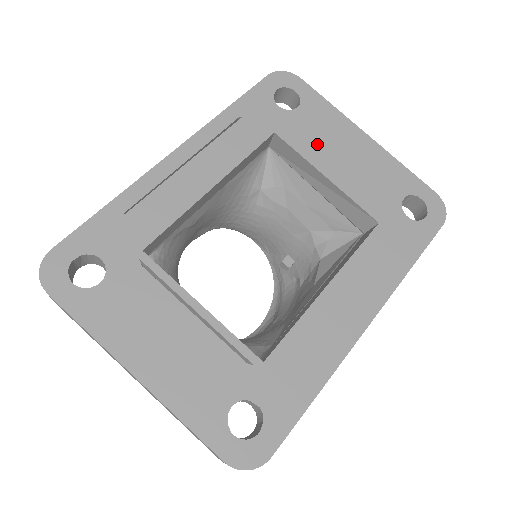
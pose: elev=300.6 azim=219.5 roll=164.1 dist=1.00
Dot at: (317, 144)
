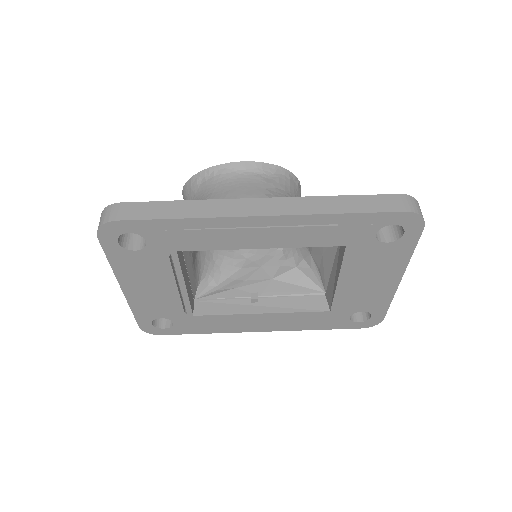
Dot at: (362, 267)
